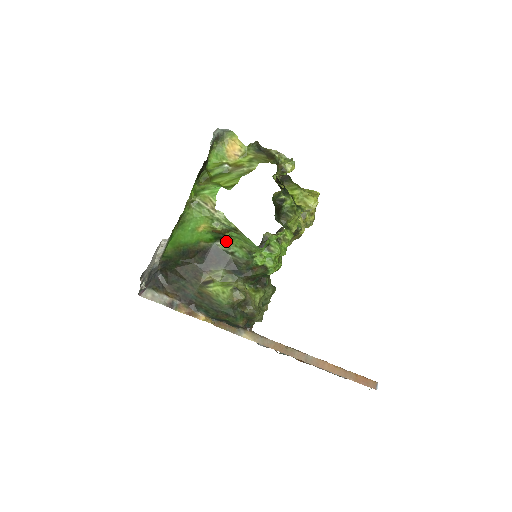
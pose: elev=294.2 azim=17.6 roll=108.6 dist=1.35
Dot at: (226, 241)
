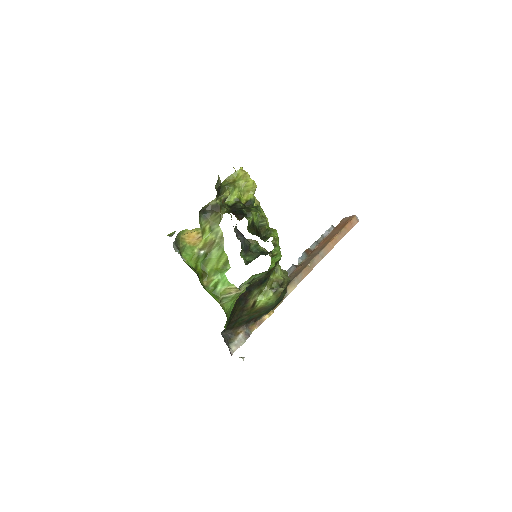
Dot at: (245, 281)
